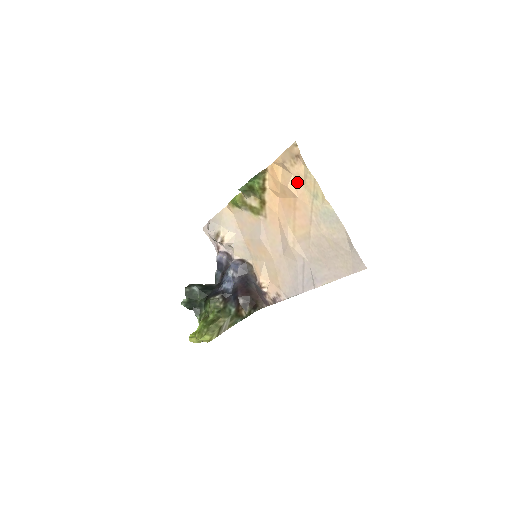
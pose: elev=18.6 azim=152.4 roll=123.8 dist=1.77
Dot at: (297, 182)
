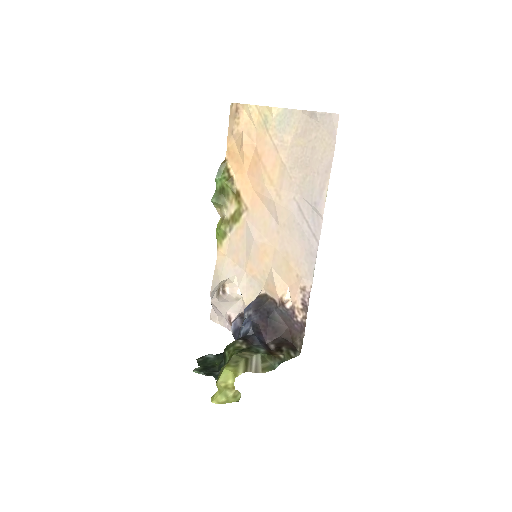
Dot at: (248, 132)
